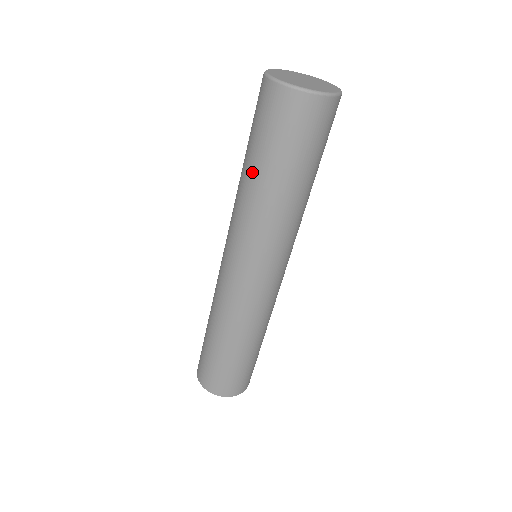
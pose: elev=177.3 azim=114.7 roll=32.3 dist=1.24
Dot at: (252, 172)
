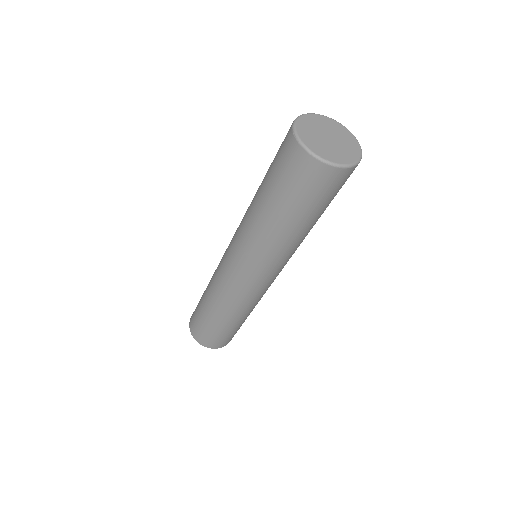
Dot at: (272, 215)
